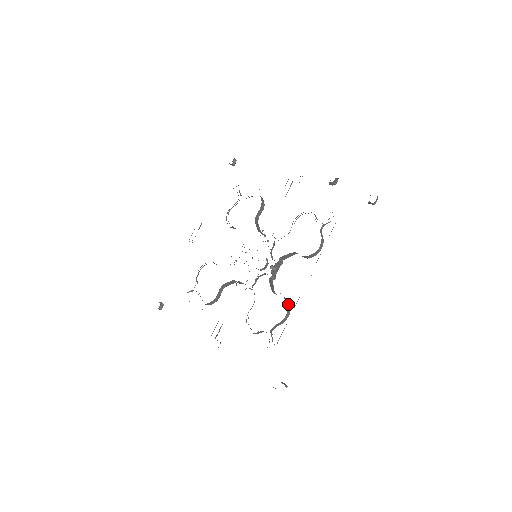
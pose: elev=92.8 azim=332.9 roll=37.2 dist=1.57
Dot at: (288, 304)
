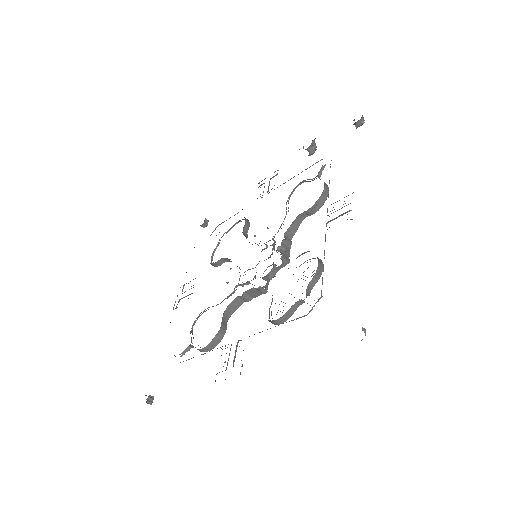
Dot at: occluded
